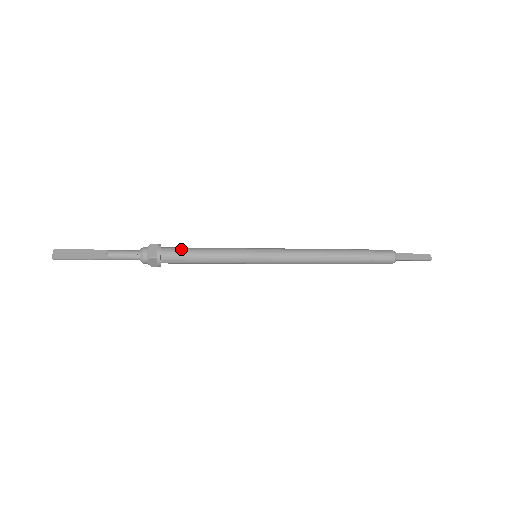
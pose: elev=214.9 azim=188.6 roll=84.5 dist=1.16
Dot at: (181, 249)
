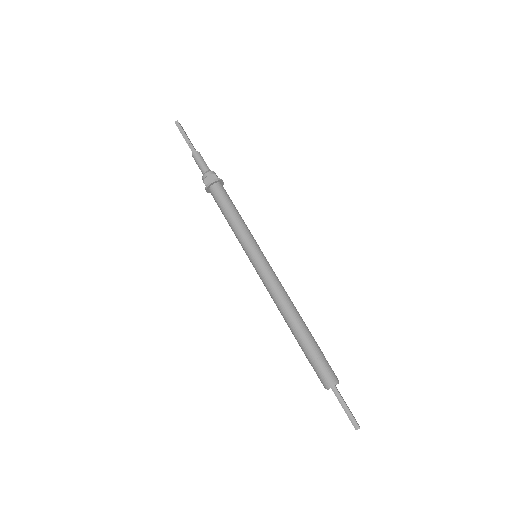
Dot at: occluded
